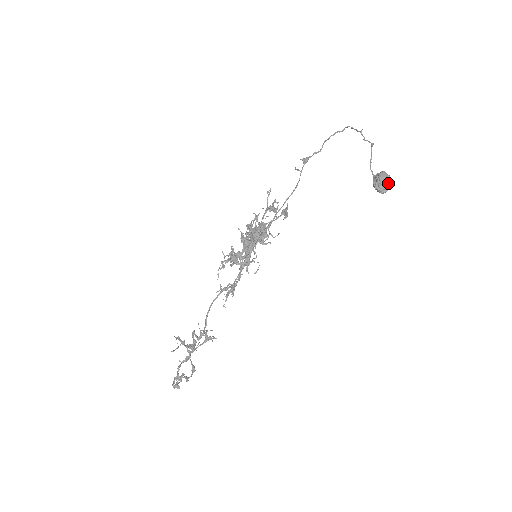
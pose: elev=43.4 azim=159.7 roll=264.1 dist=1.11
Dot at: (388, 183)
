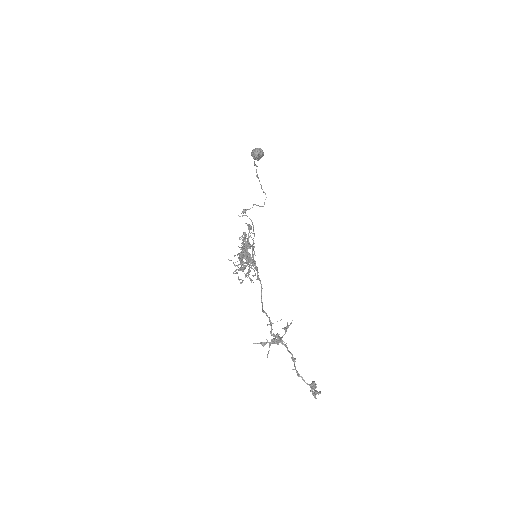
Dot at: (257, 149)
